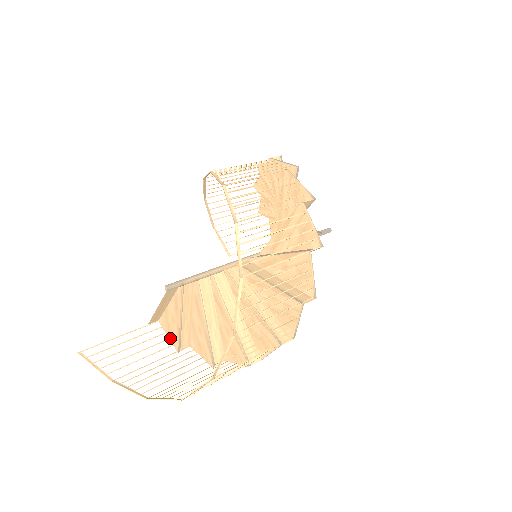
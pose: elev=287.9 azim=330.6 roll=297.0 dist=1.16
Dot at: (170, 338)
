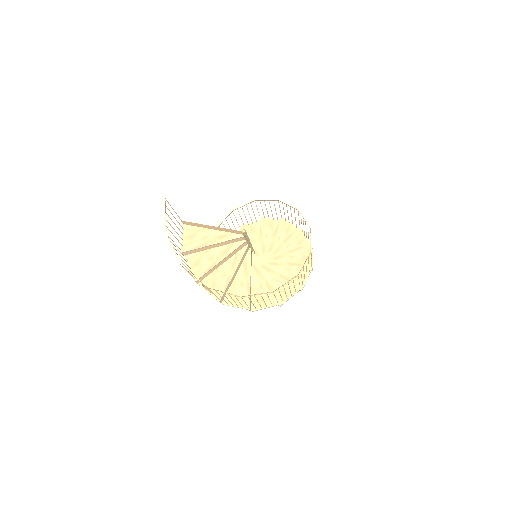
Dot at: (184, 241)
